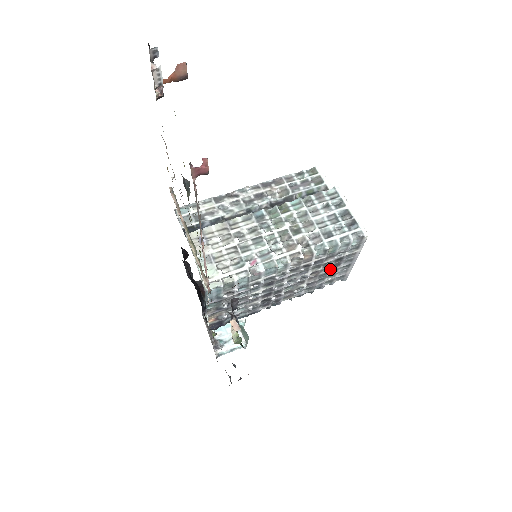
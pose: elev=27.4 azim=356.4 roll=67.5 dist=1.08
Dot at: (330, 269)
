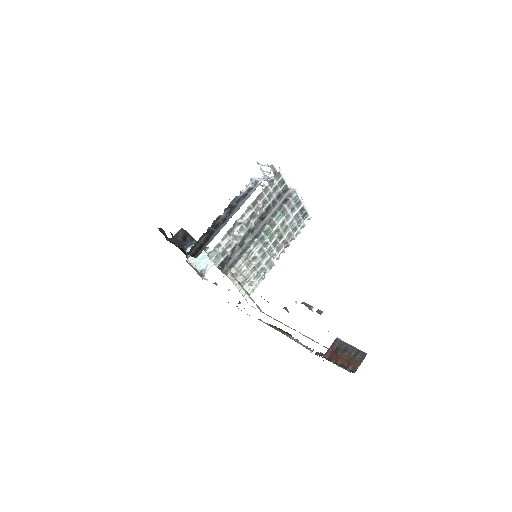
Dot at: occluded
